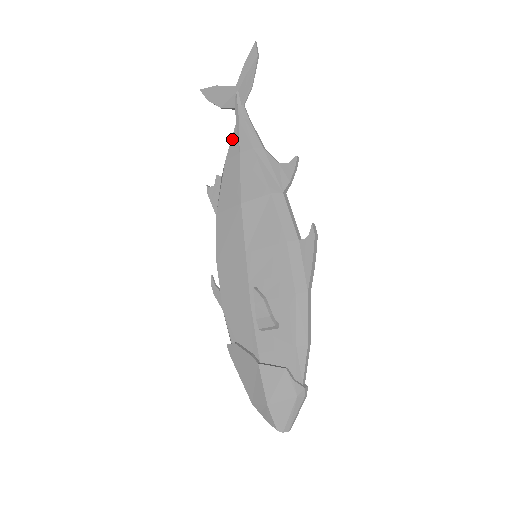
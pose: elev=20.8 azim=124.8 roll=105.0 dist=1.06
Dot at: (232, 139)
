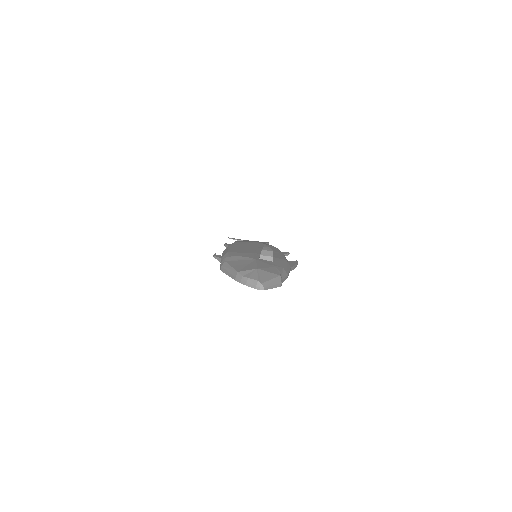
Dot at: occluded
